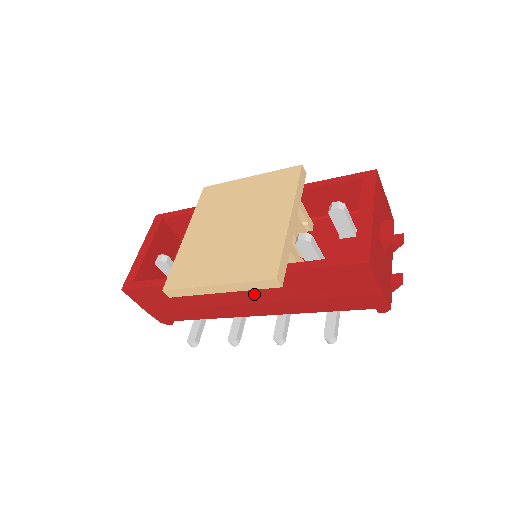
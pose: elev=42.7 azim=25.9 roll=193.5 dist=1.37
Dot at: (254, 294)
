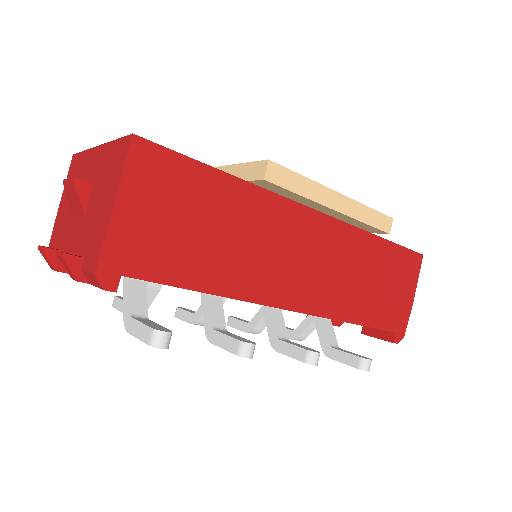
Dot at: (322, 257)
